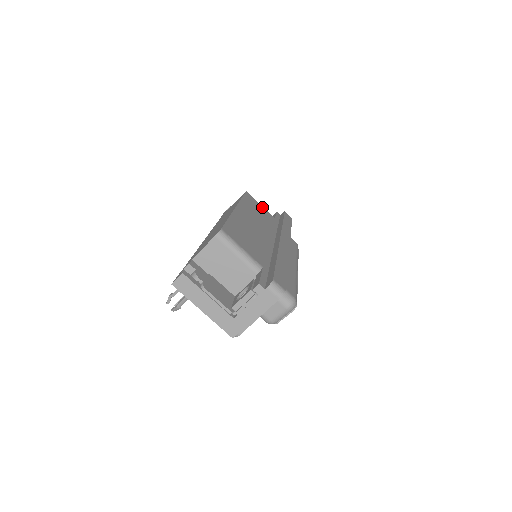
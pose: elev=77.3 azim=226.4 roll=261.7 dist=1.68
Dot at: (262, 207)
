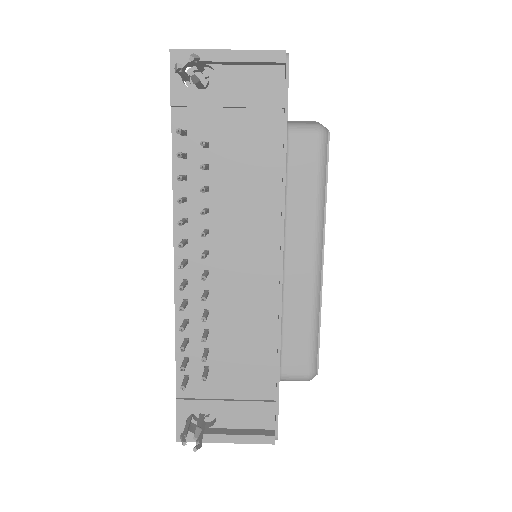
Dot at: occluded
